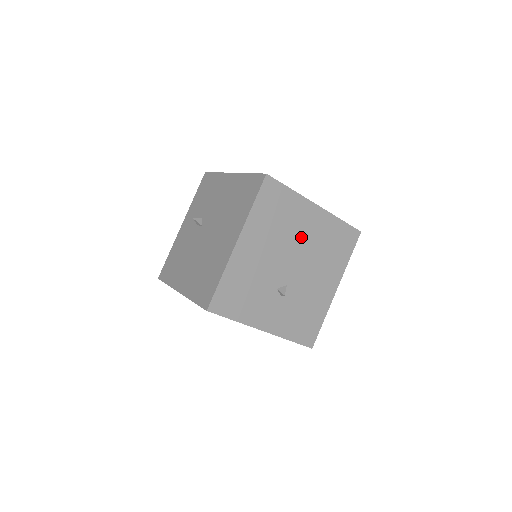
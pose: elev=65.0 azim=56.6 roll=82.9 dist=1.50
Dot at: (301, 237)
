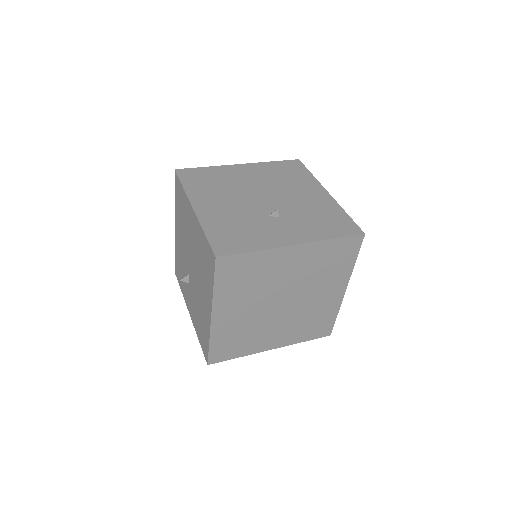
Dot at: (249, 183)
